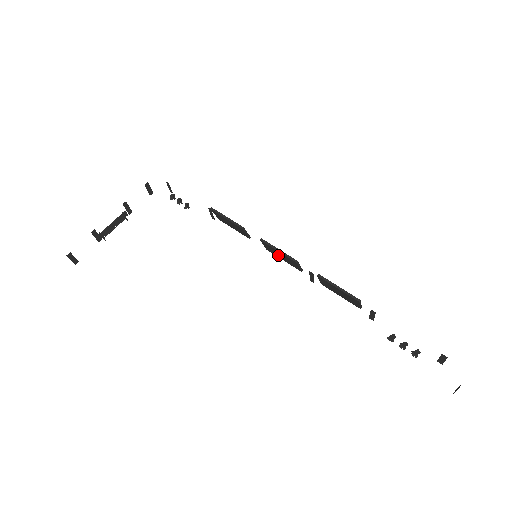
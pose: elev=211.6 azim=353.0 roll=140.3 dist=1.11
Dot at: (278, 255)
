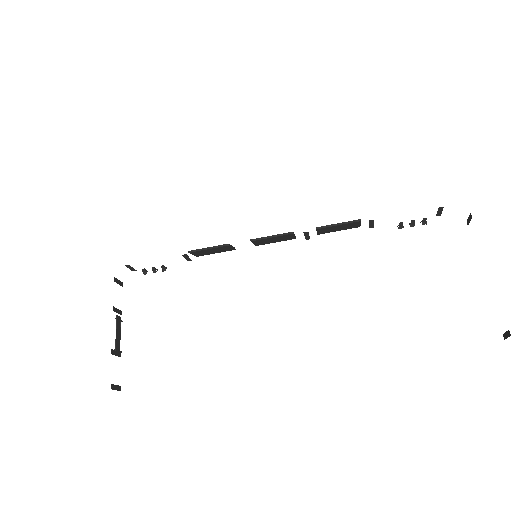
Dot at: (270, 242)
